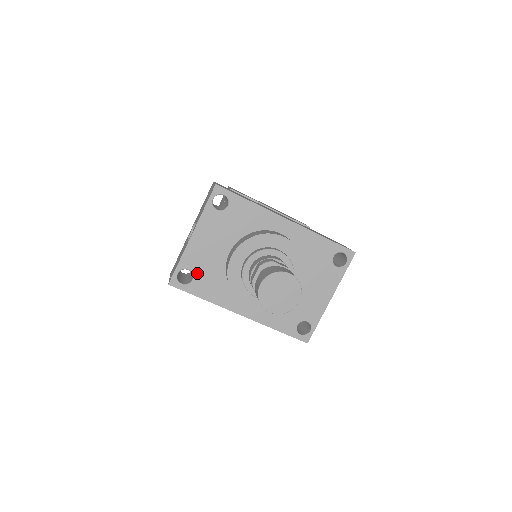
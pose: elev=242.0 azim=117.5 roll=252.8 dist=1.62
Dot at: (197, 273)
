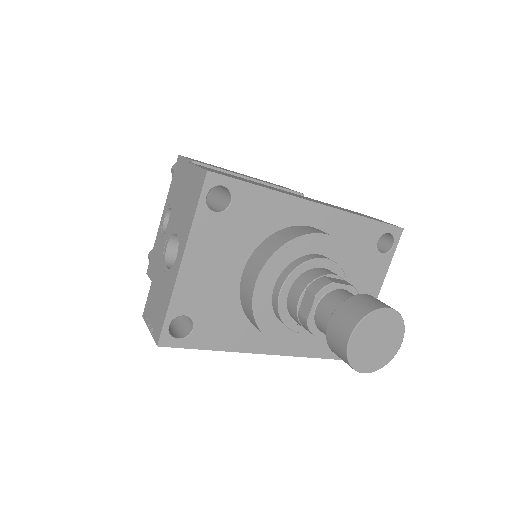
Dot at: (199, 316)
